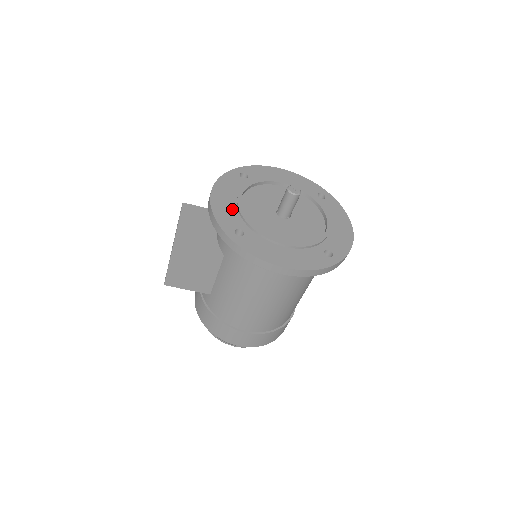
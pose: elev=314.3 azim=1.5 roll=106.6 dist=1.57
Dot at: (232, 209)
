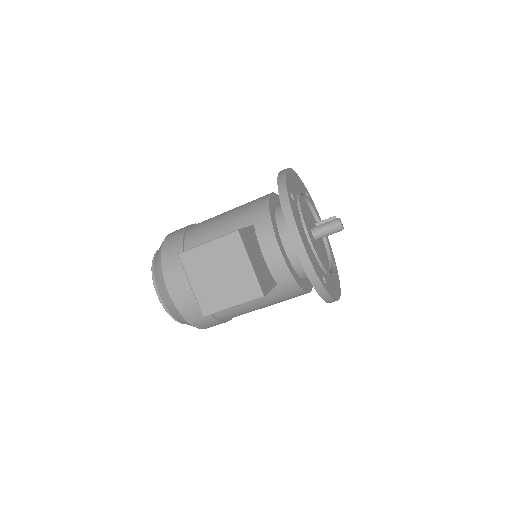
Dot at: (312, 253)
